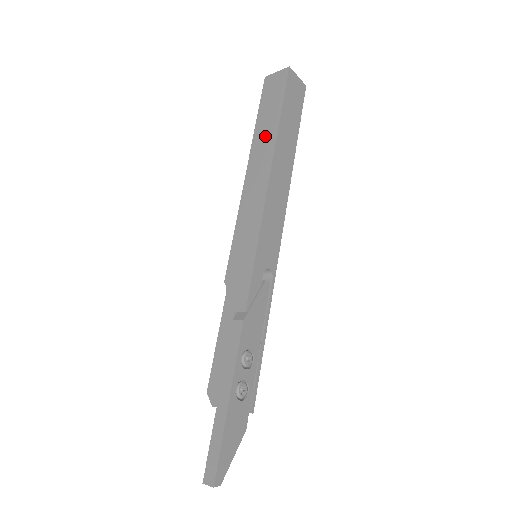
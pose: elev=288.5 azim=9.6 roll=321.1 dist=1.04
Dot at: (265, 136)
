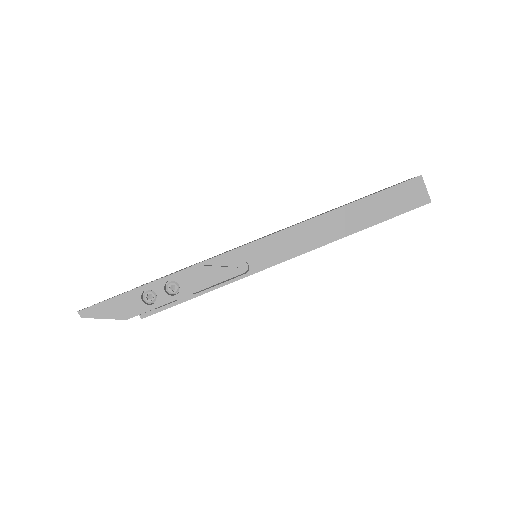
Dot at: occluded
